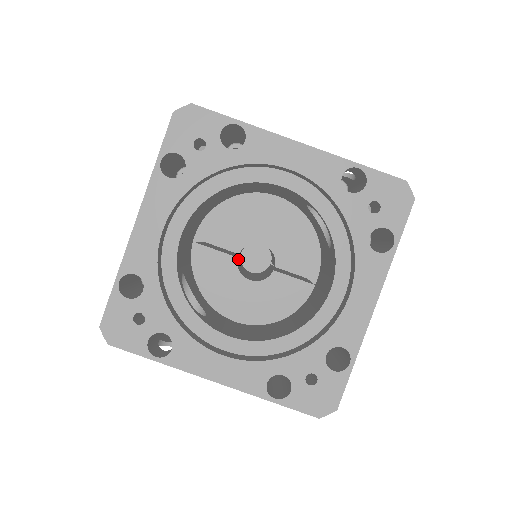
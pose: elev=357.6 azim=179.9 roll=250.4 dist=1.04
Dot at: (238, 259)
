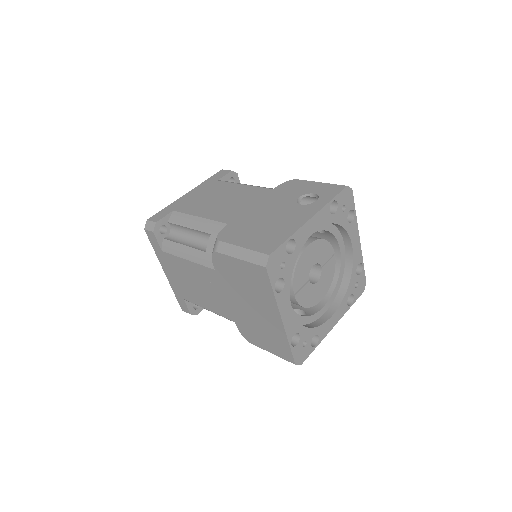
Dot at: occluded
